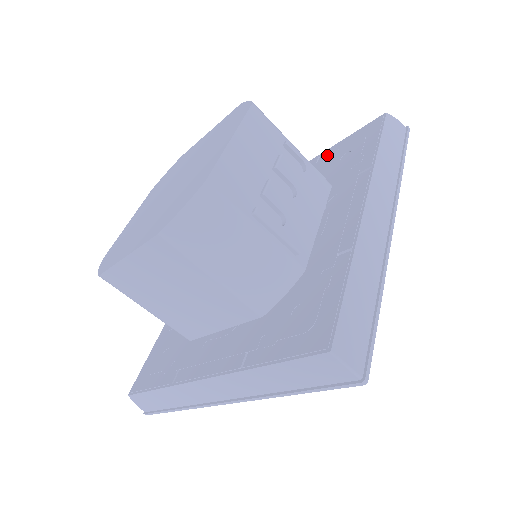
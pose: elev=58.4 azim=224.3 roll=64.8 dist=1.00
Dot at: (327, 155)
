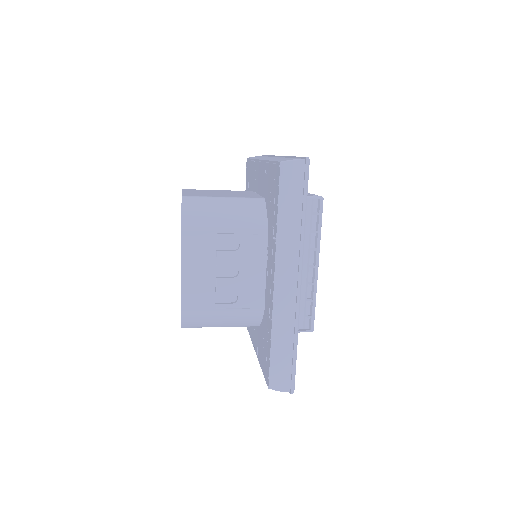
Dot at: (267, 172)
